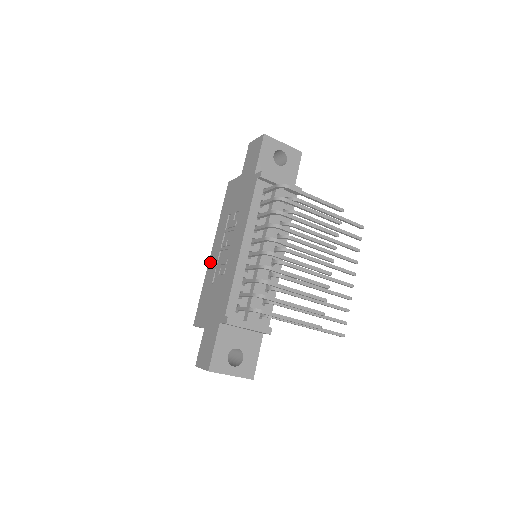
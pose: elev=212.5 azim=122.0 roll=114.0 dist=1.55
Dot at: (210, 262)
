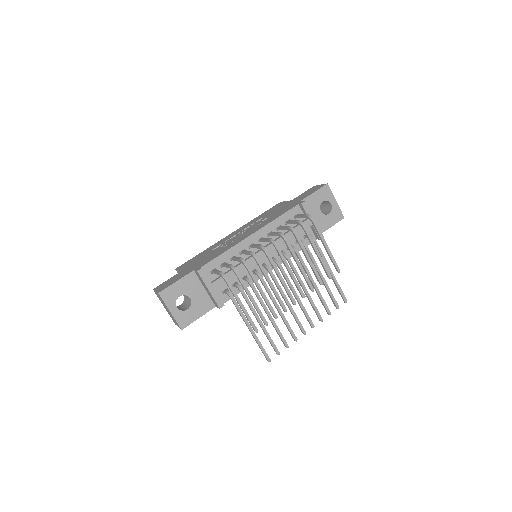
Dot at: (223, 239)
